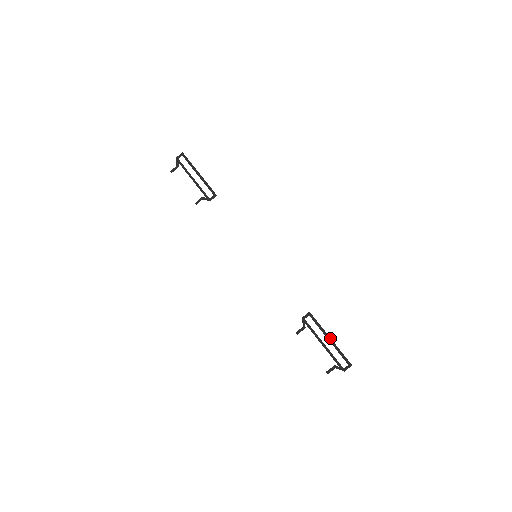
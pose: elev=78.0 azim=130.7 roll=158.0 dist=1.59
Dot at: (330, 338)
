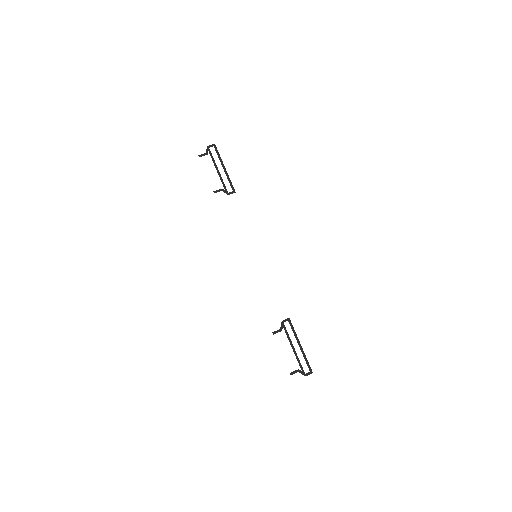
Dot at: occluded
